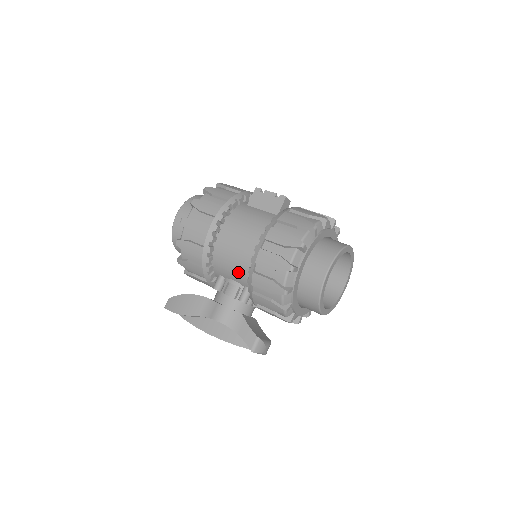
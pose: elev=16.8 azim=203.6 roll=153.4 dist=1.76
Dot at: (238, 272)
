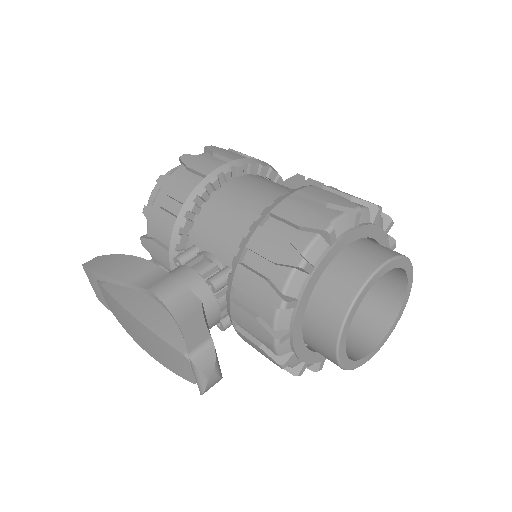
Dot at: (229, 237)
